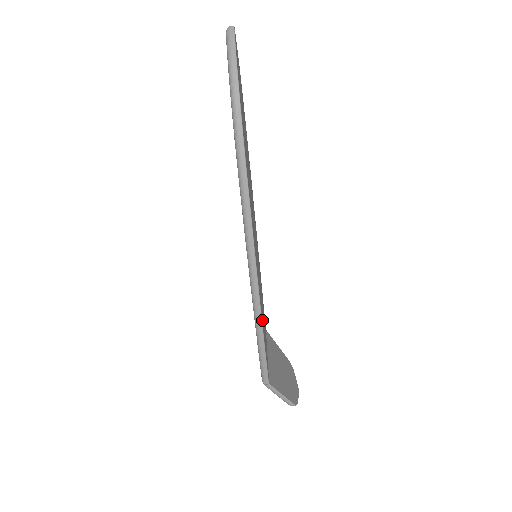
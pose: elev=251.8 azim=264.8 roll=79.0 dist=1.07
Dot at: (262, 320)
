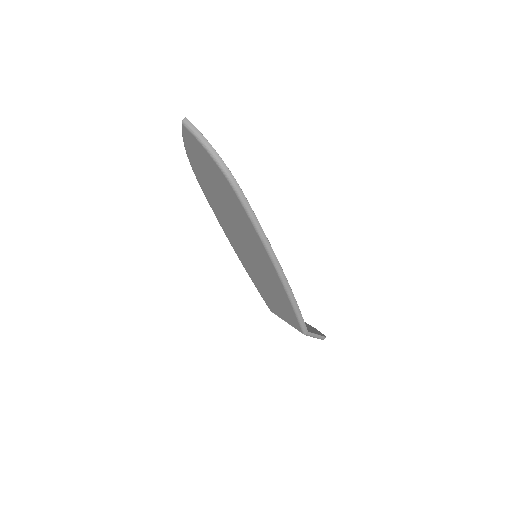
Dot at: occluded
